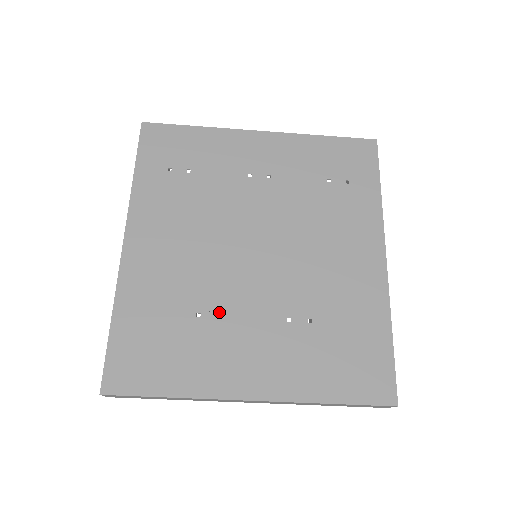
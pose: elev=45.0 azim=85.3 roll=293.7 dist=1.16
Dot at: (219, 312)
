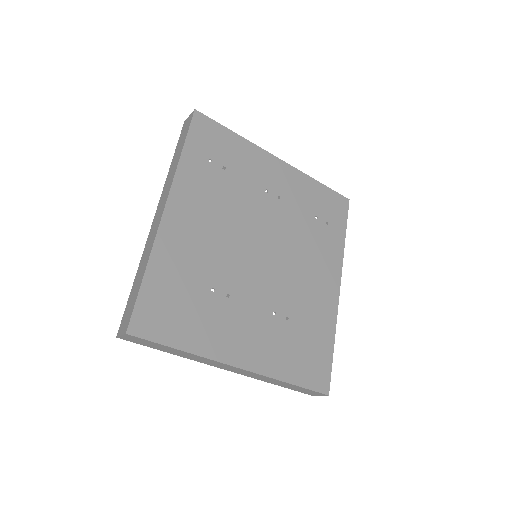
Dot at: (228, 292)
